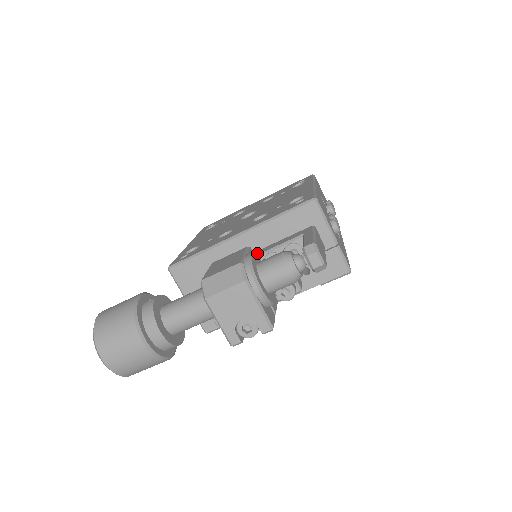
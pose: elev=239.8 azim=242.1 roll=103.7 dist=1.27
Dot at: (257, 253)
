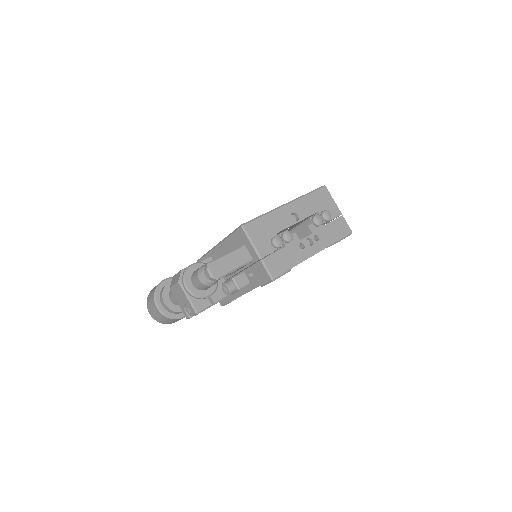
Dot at: occluded
